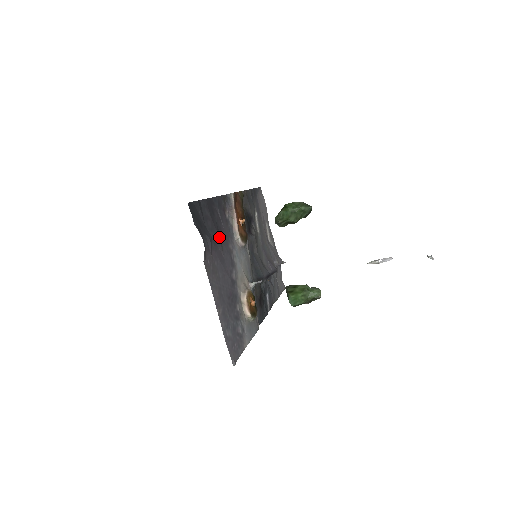
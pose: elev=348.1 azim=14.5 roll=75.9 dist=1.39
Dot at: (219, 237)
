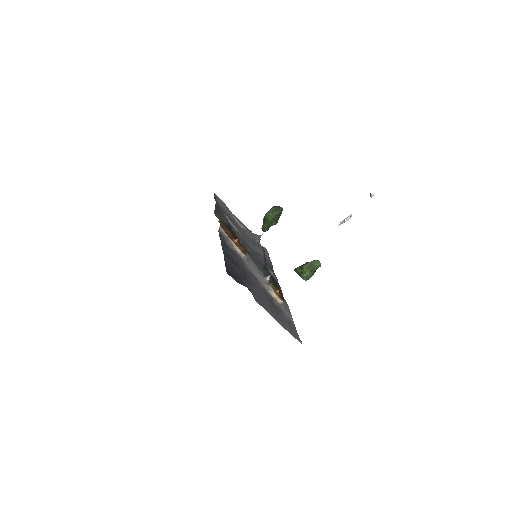
Dot at: (243, 271)
